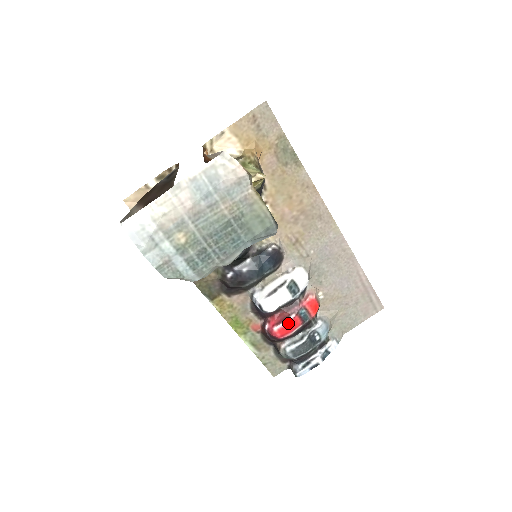
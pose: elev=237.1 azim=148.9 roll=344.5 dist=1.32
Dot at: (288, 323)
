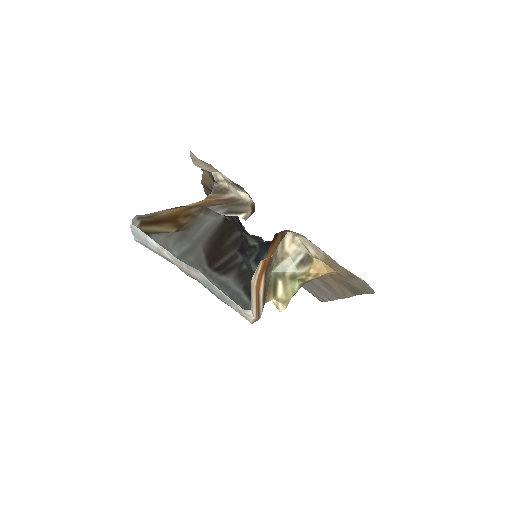
Dot at: occluded
